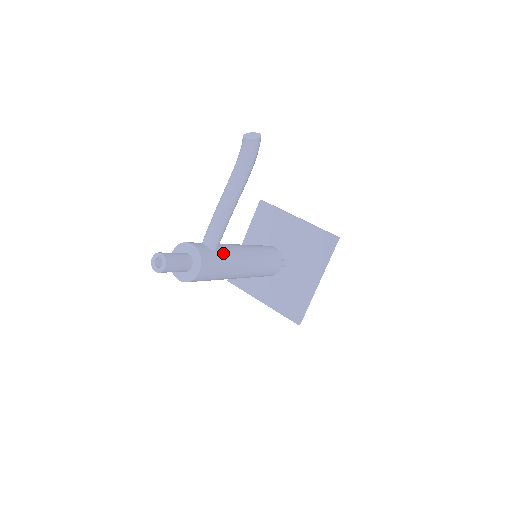
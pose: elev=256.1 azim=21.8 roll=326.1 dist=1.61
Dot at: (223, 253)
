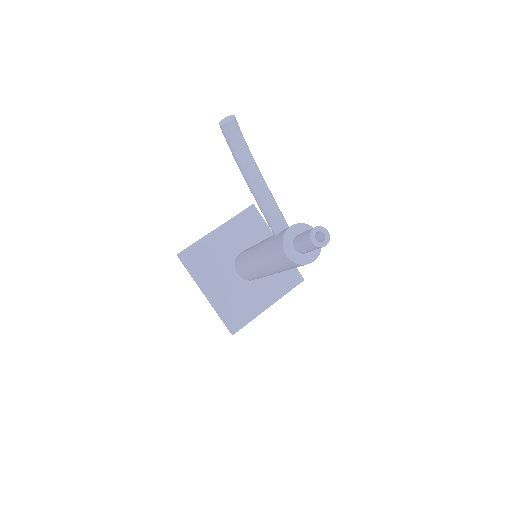
Dot at: occluded
